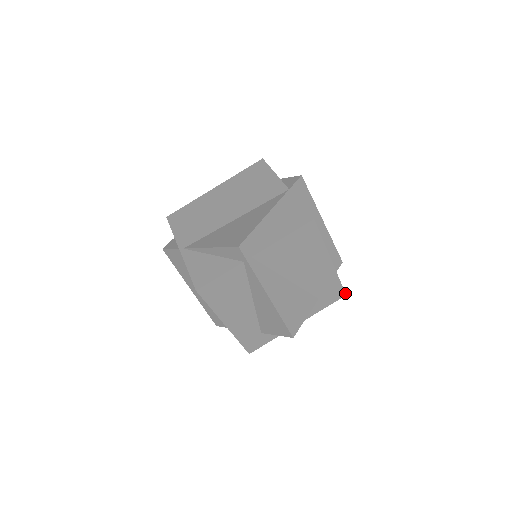
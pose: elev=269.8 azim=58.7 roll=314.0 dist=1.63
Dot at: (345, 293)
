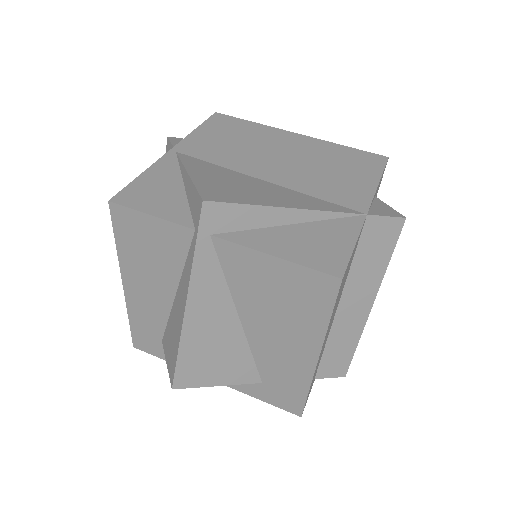
Dot at: (302, 413)
